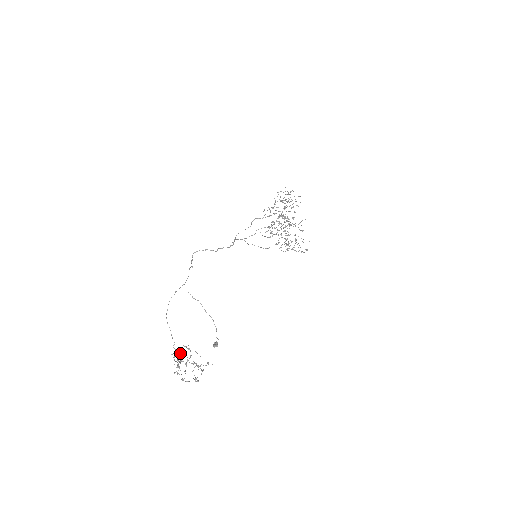
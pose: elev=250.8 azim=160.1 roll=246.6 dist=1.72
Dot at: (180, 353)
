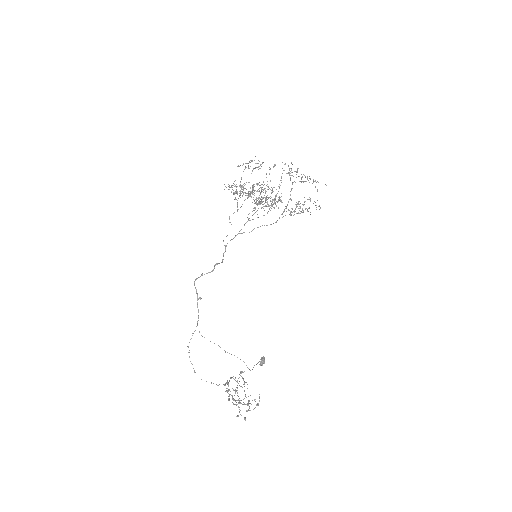
Dot at: (235, 378)
